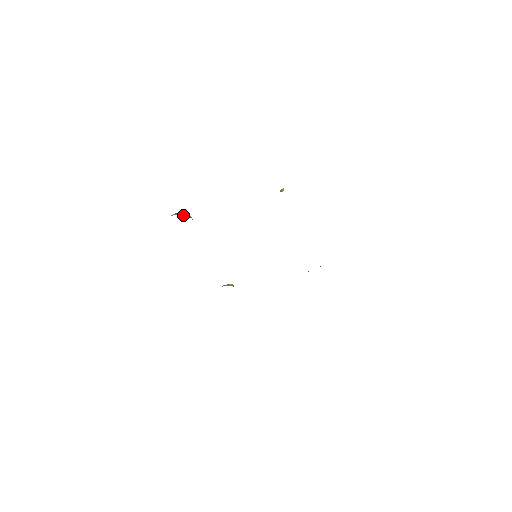
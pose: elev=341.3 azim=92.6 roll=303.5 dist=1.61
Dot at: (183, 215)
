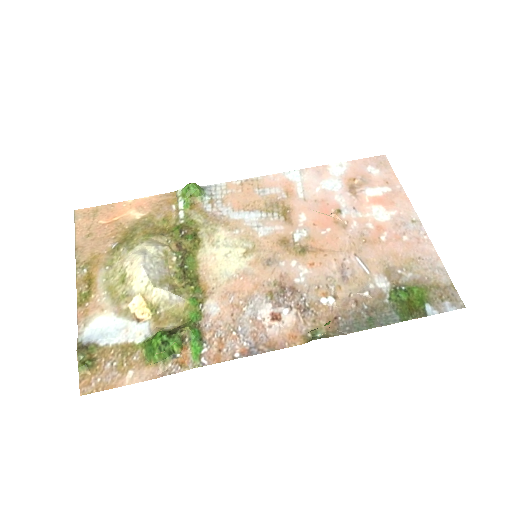
Dot at: (169, 354)
